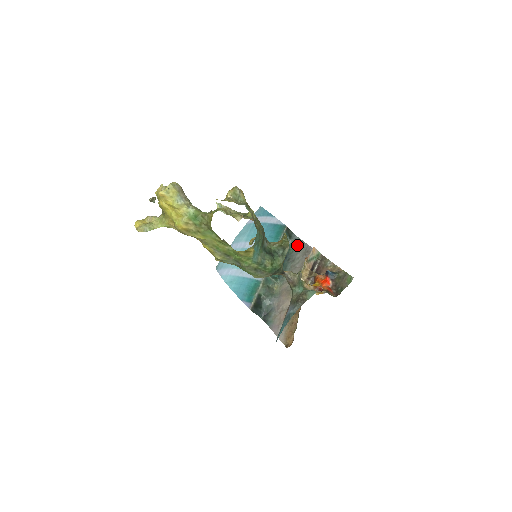
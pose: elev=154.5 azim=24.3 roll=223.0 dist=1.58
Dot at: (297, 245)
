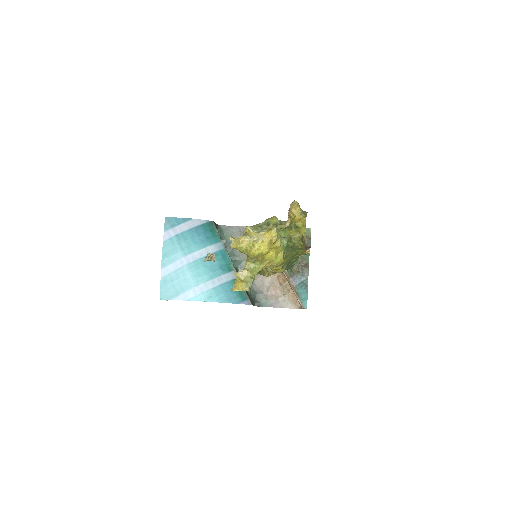
Dot at: (226, 232)
